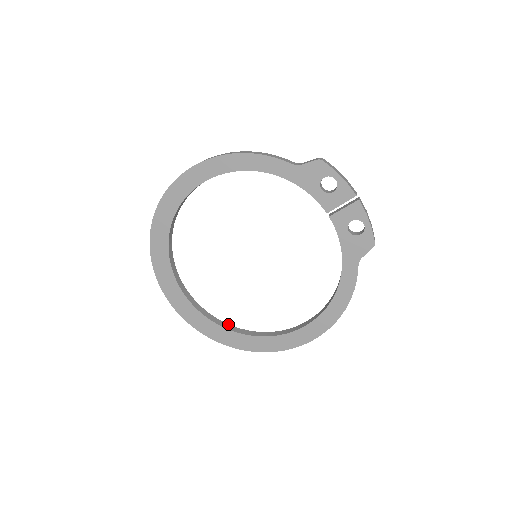
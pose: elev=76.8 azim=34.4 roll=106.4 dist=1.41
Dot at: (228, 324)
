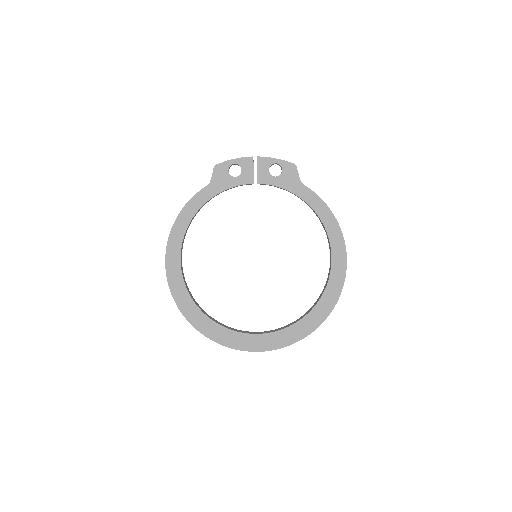
Dot at: (299, 318)
